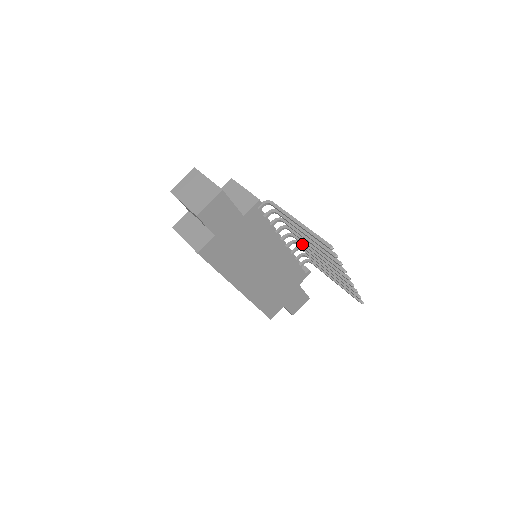
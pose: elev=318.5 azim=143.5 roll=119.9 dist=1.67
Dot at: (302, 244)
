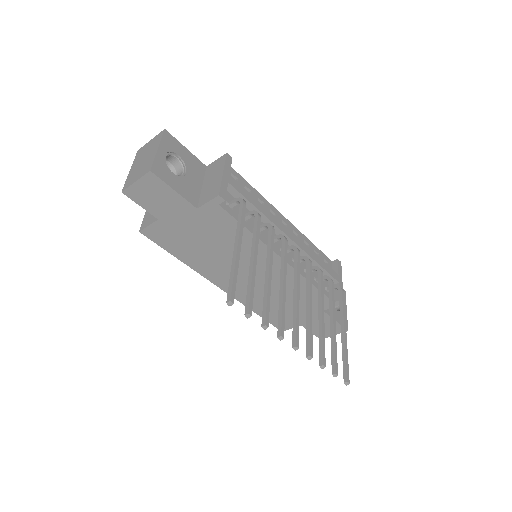
Dot at: (296, 268)
